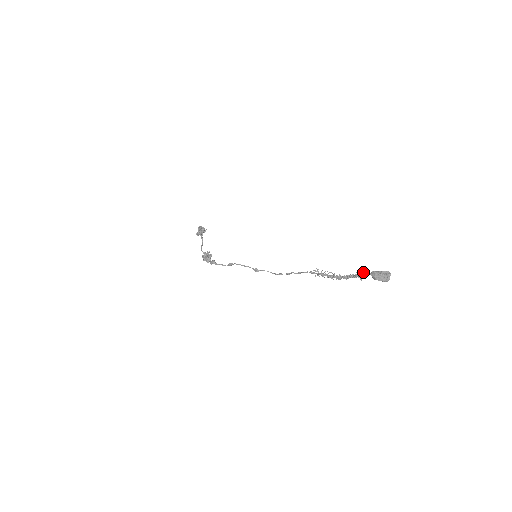
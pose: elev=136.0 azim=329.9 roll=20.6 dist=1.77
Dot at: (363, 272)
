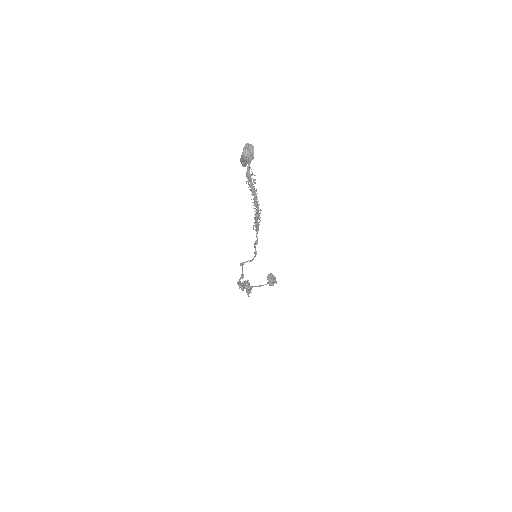
Dot at: (247, 171)
